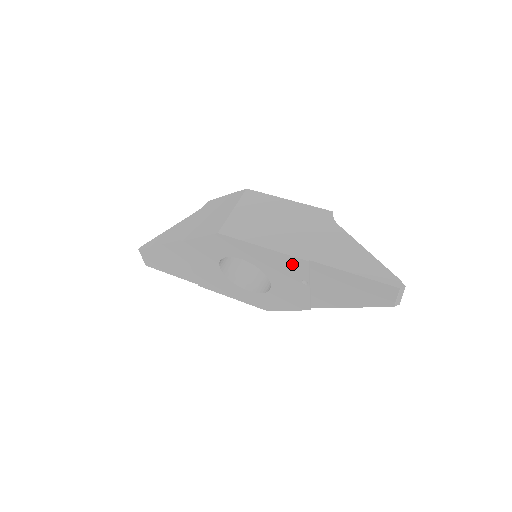
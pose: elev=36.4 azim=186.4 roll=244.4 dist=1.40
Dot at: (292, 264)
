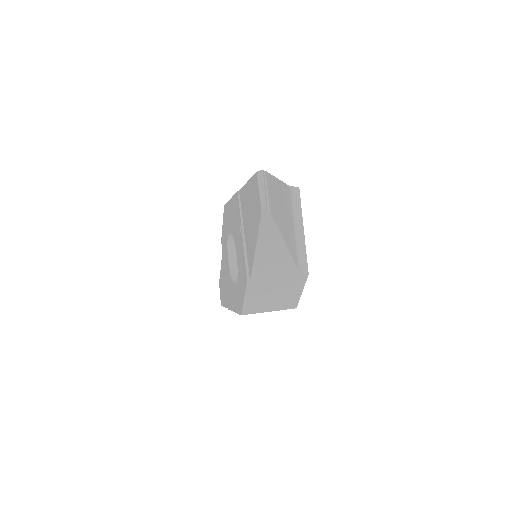
Dot at: (236, 206)
